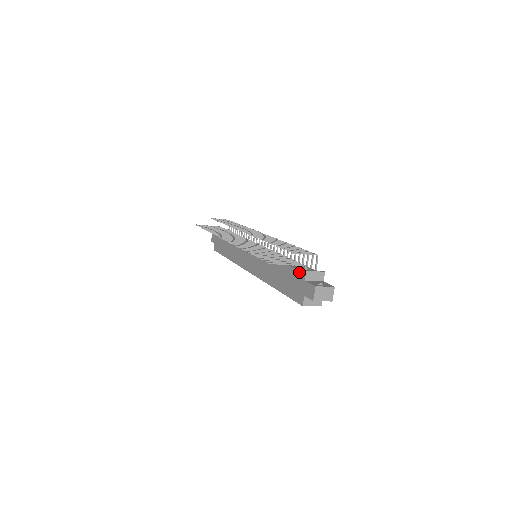
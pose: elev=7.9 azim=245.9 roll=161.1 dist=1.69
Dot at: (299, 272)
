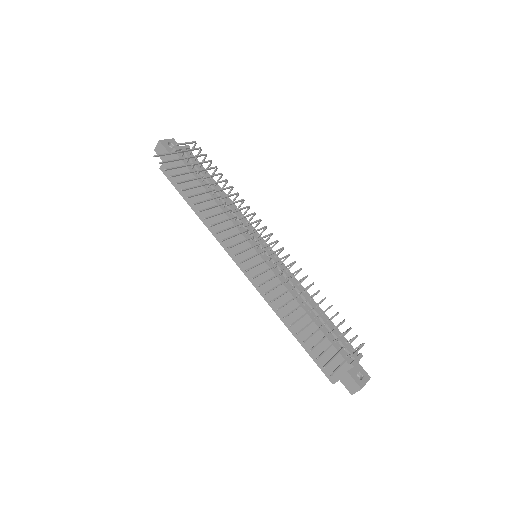
Dot at: (342, 358)
